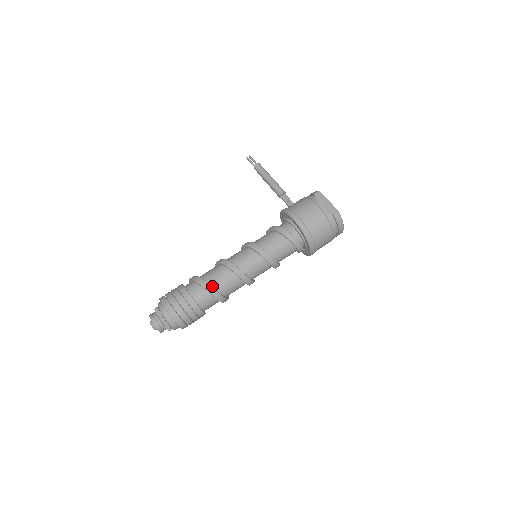
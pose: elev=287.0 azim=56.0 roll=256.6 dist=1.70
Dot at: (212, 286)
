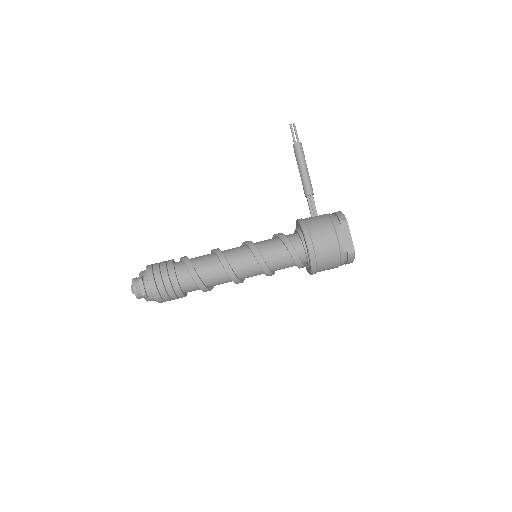
Dot at: (202, 279)
